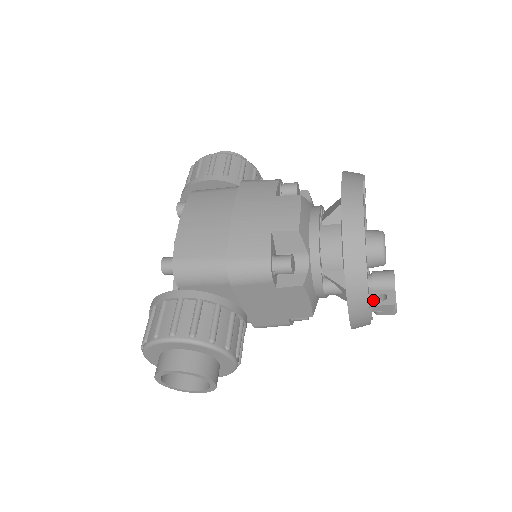
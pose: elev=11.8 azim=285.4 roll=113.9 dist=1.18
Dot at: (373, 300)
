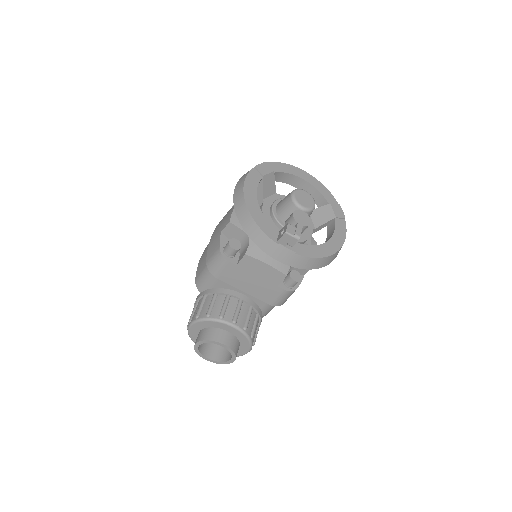
Dot at: (278, 238)
